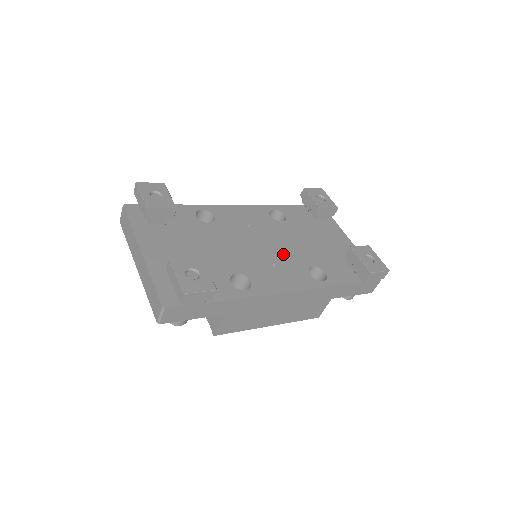
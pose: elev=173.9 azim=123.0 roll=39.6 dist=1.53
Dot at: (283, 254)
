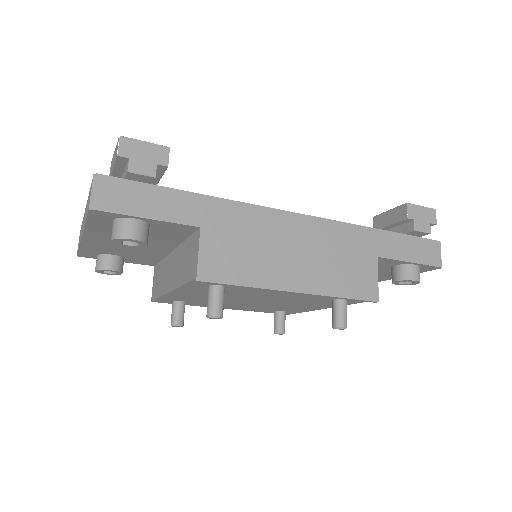
Dot at: occluded
